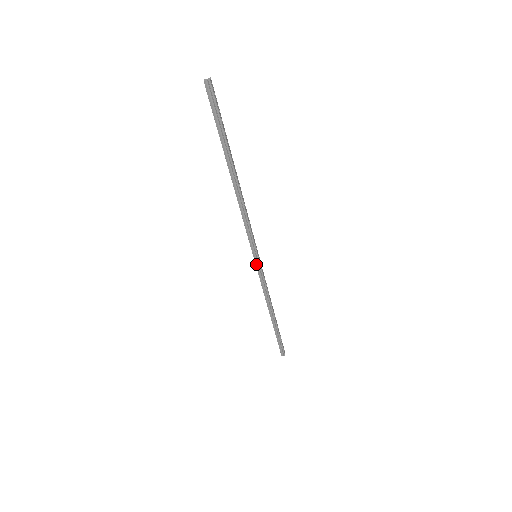
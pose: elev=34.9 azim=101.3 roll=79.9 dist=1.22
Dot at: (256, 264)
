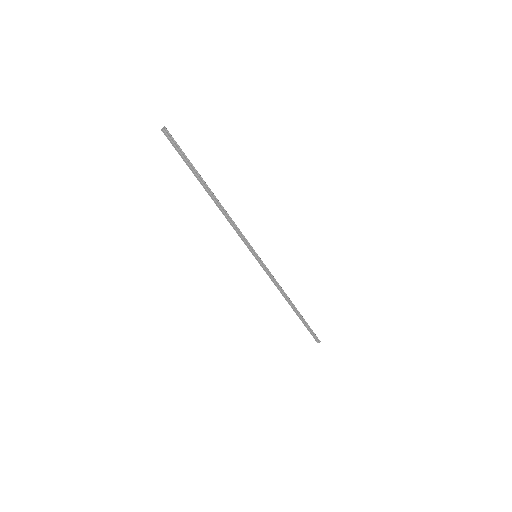
Dot at: (259, 263)
